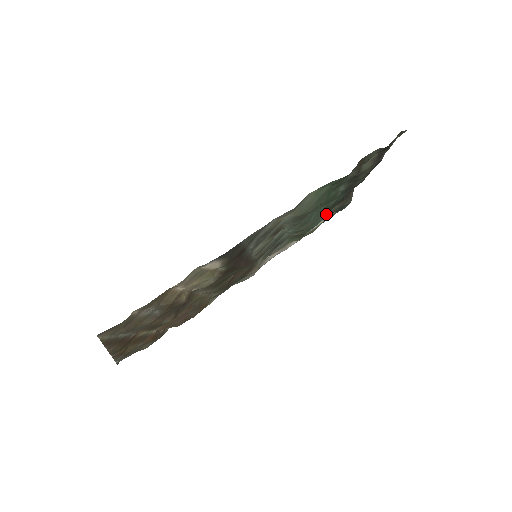
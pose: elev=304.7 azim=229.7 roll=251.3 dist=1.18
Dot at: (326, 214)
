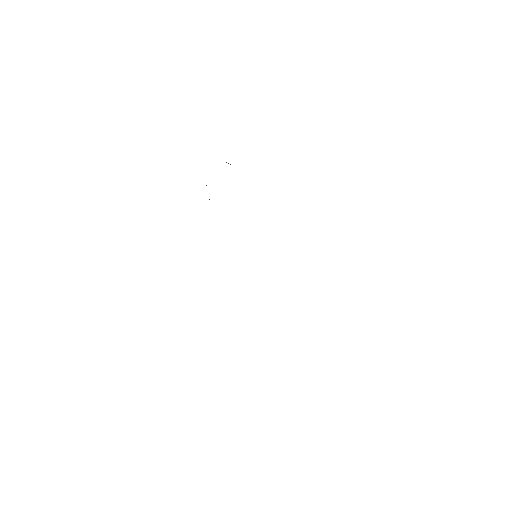
Dot at: occluded
